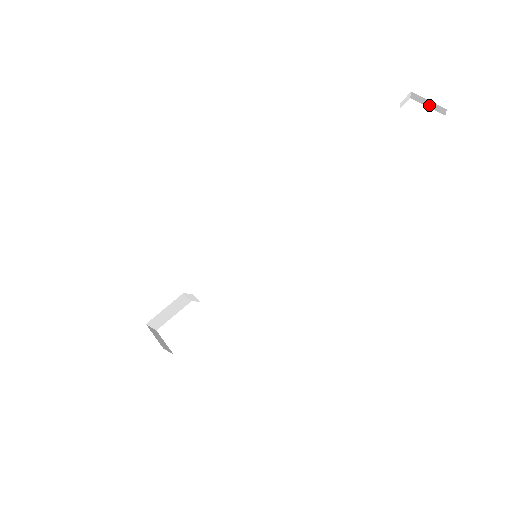
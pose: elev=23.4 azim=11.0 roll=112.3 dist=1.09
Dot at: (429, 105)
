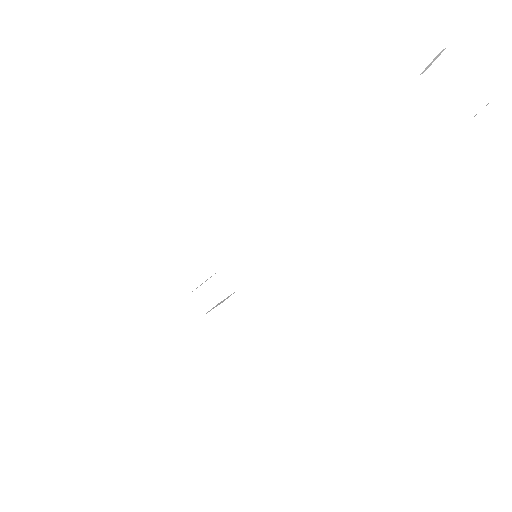
Dot at: occluded
